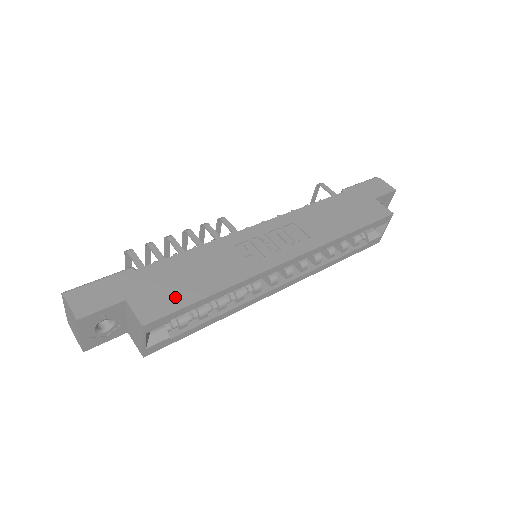
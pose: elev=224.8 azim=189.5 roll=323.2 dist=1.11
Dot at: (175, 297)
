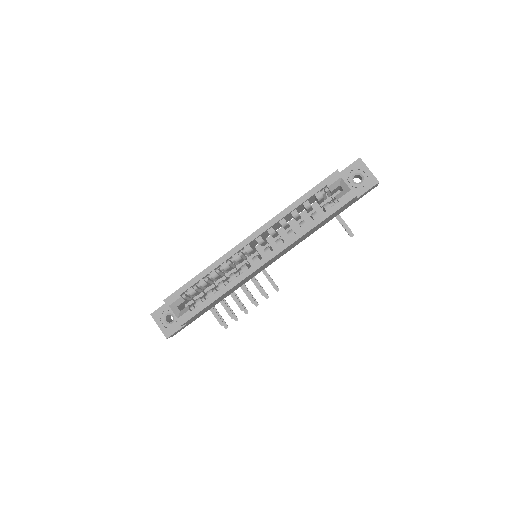
Dot at: occluded
